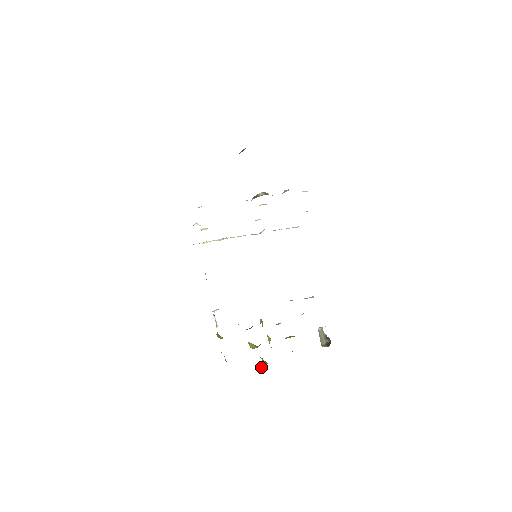
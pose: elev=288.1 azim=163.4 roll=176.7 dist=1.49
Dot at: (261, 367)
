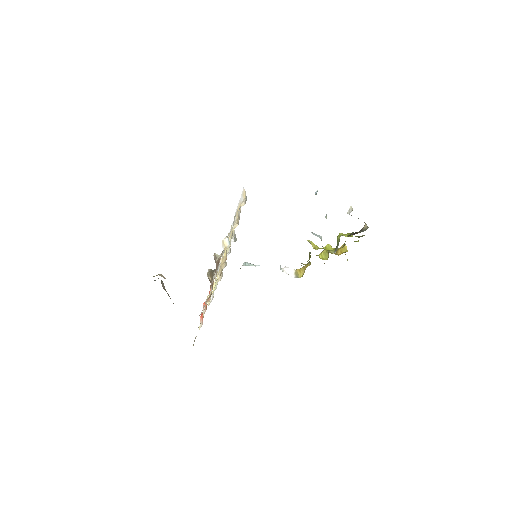
Dot at: occluded
